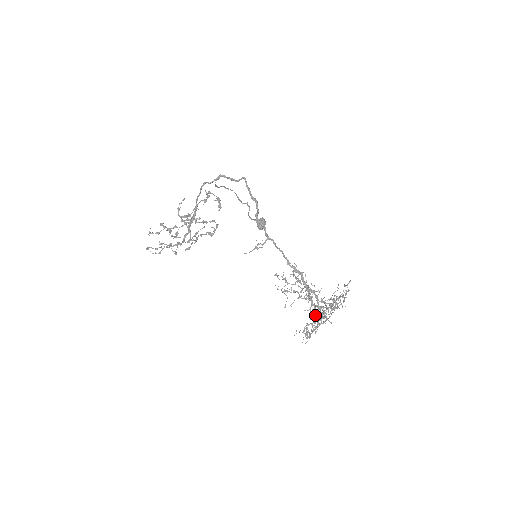
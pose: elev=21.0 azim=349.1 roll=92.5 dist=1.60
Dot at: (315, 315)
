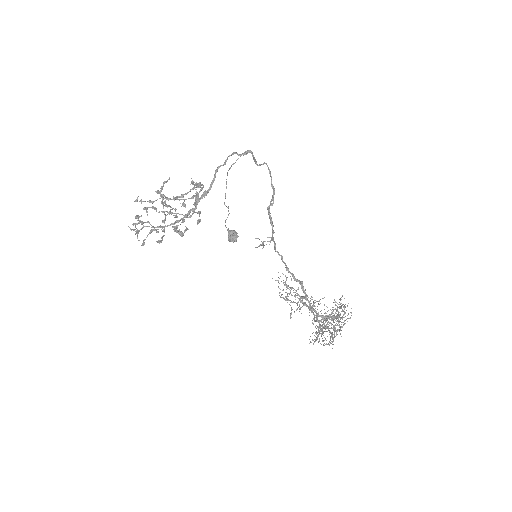
Dot at: (328, 322)
